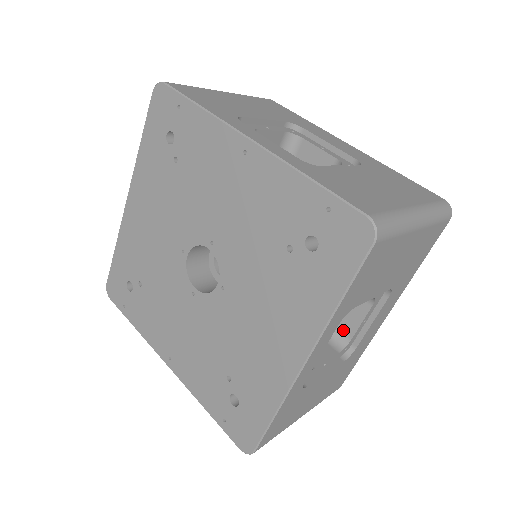
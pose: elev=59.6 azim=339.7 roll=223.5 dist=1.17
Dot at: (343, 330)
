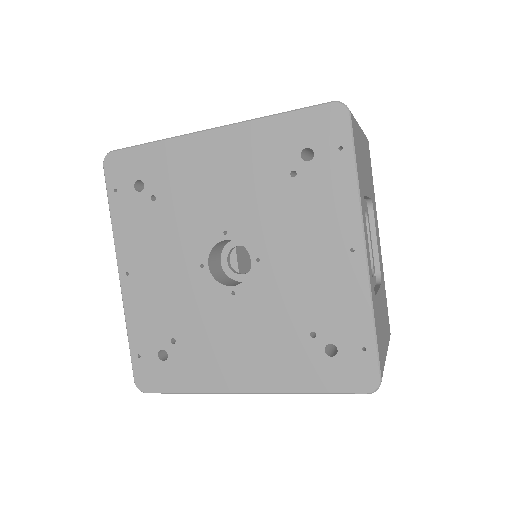
Dot at: occluded
